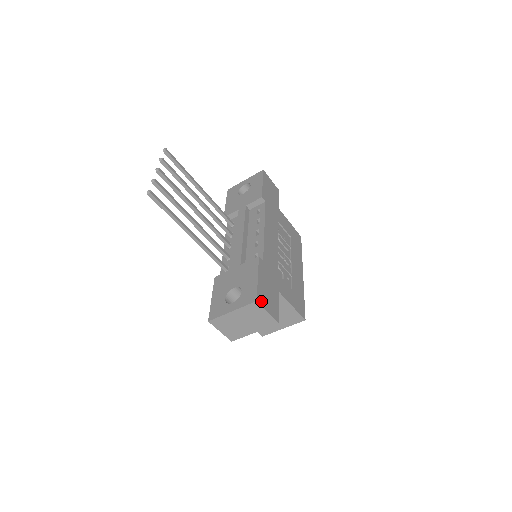
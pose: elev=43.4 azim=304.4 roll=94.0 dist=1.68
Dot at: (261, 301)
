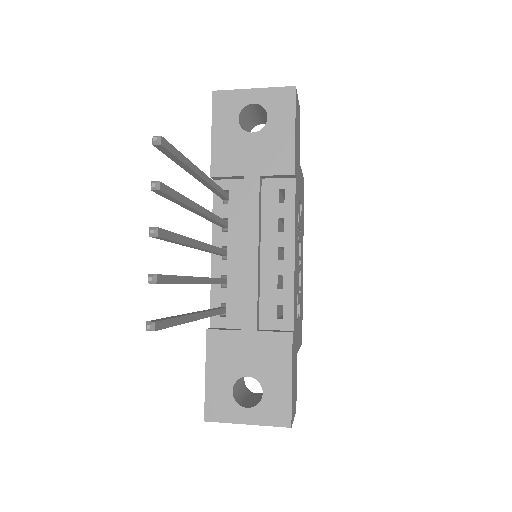
Dot at: (292, 416)
